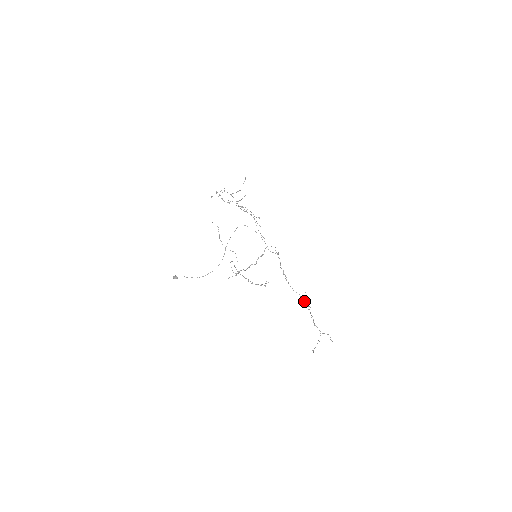
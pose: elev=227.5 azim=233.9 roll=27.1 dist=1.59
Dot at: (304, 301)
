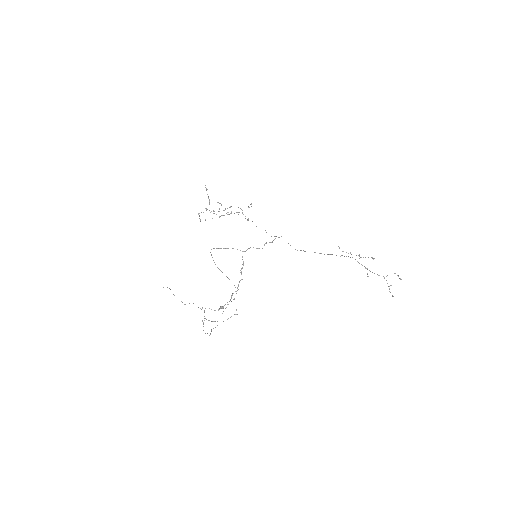
Dot at: (344, 256)
